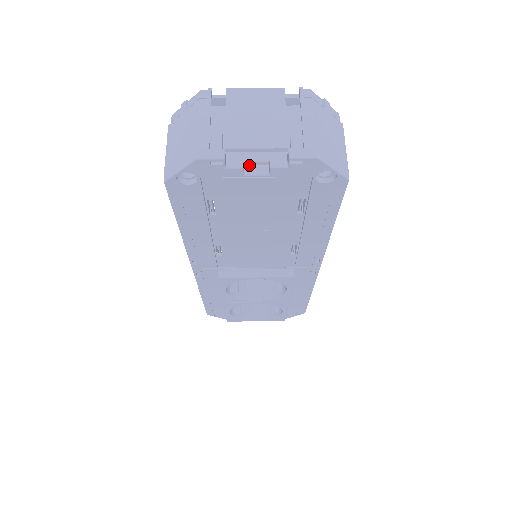
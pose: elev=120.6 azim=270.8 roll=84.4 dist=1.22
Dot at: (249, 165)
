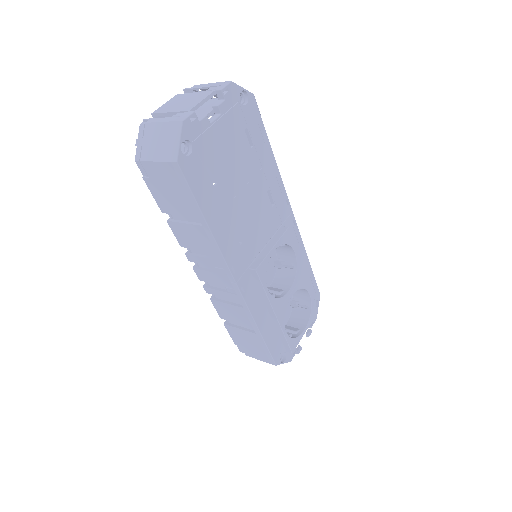
Dot at: occluded
